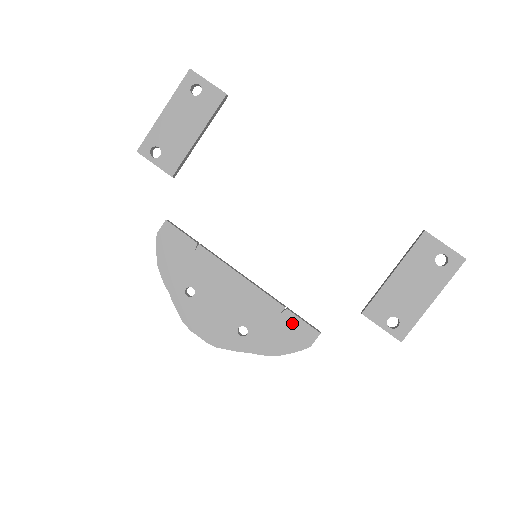
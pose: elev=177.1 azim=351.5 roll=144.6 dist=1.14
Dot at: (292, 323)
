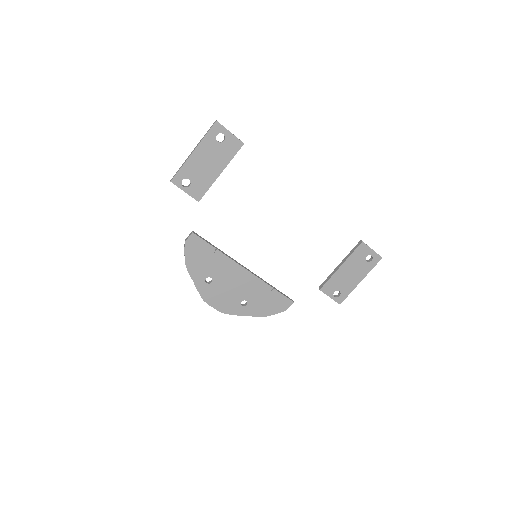
Dot at: (277, 297)
